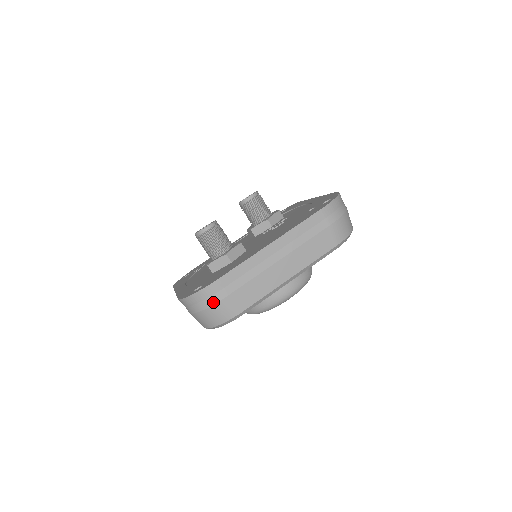
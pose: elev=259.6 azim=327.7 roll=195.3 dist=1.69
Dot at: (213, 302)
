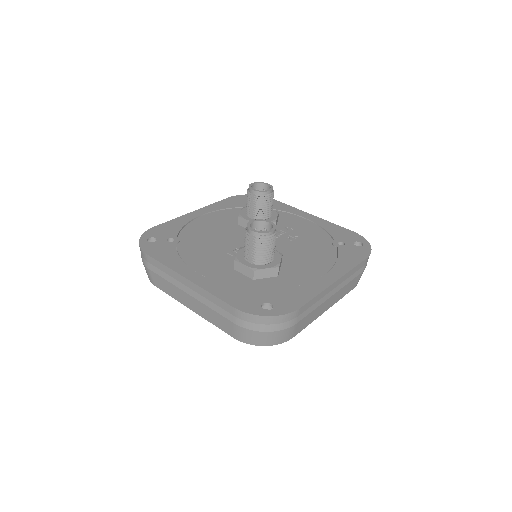
Dot at: (284, 327)
